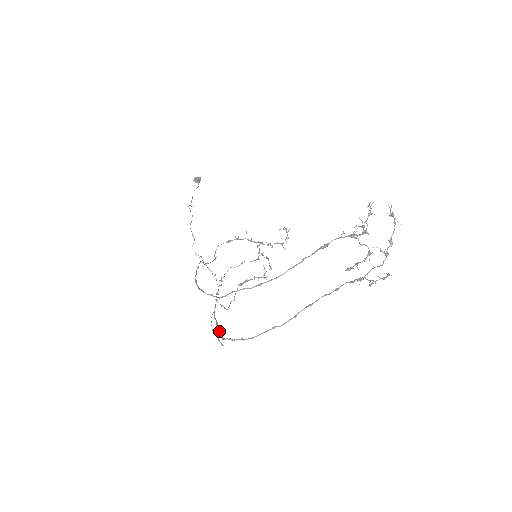
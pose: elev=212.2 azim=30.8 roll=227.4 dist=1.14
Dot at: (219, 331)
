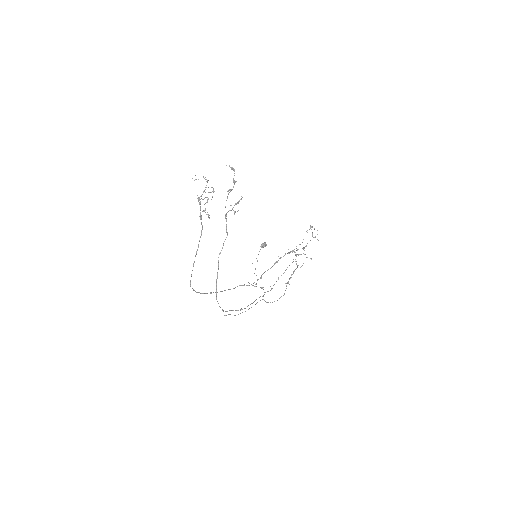
Dot at: occluded
